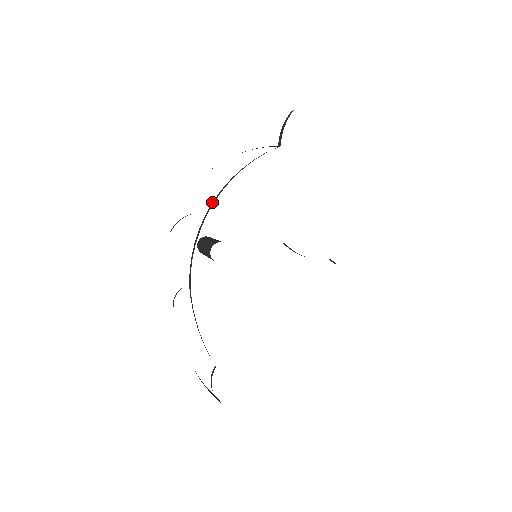
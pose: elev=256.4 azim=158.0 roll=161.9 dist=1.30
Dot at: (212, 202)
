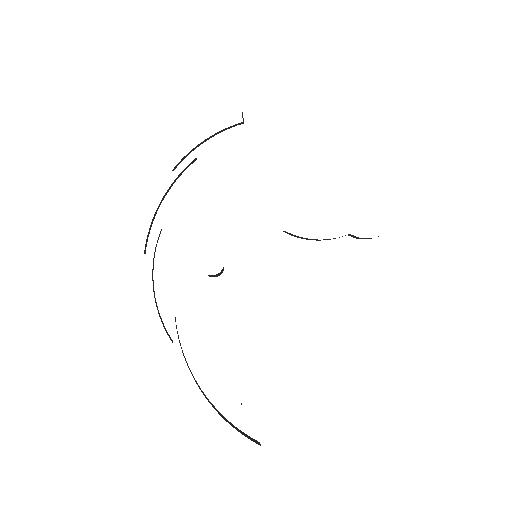
Dot at: occluded
